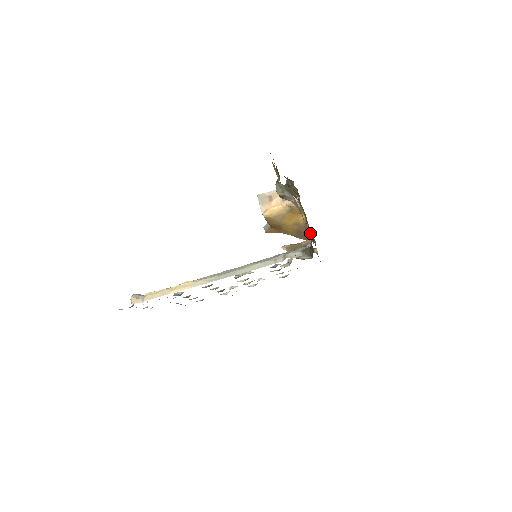
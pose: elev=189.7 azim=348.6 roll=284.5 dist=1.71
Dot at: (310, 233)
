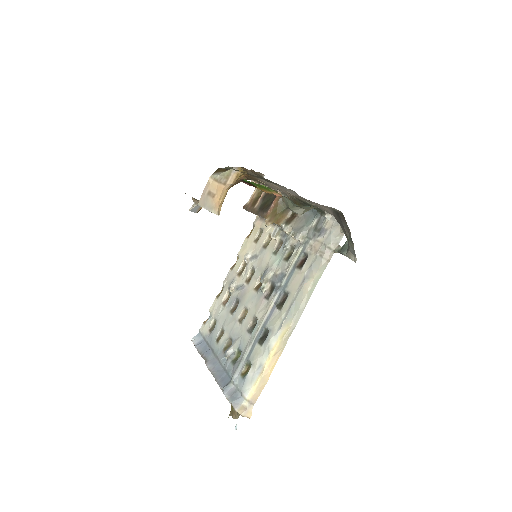
Dot at: occluded
